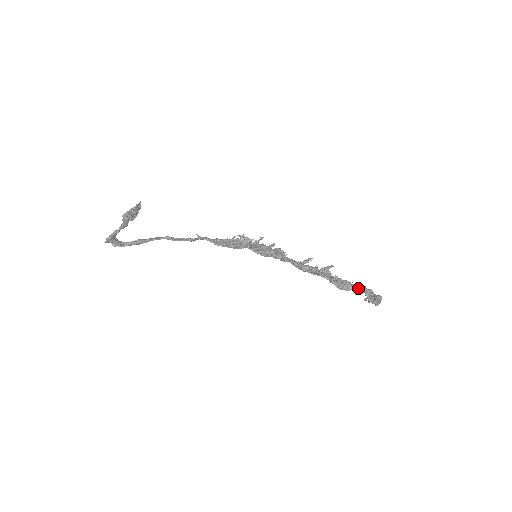
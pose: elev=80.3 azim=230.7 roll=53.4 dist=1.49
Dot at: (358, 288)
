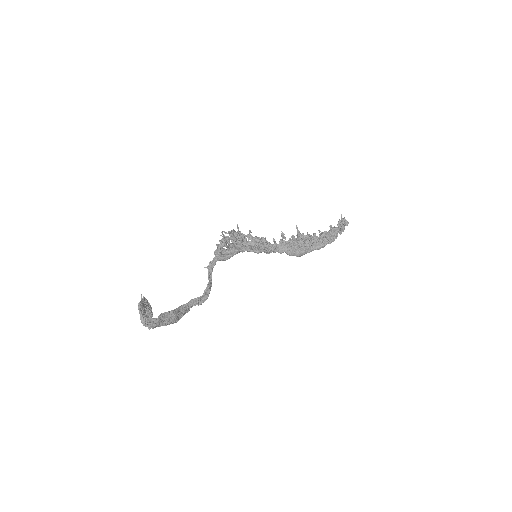
Dot at: (329, 231)
